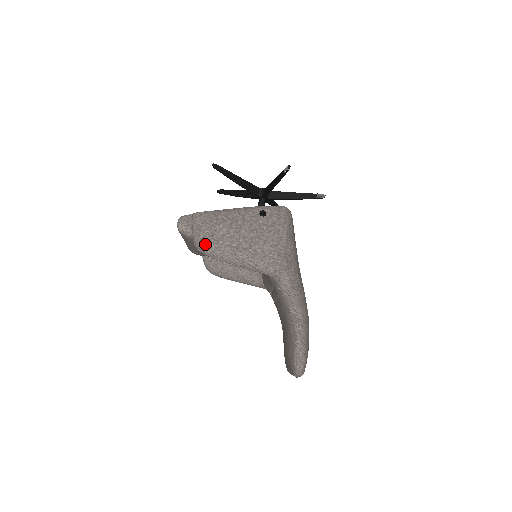
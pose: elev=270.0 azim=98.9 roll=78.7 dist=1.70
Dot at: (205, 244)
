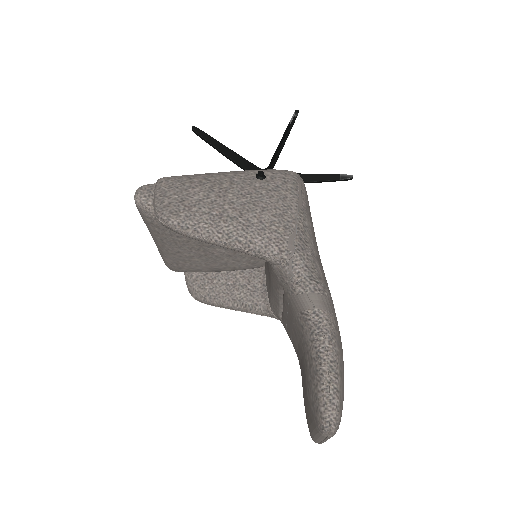
Dot at: (170, 212)
